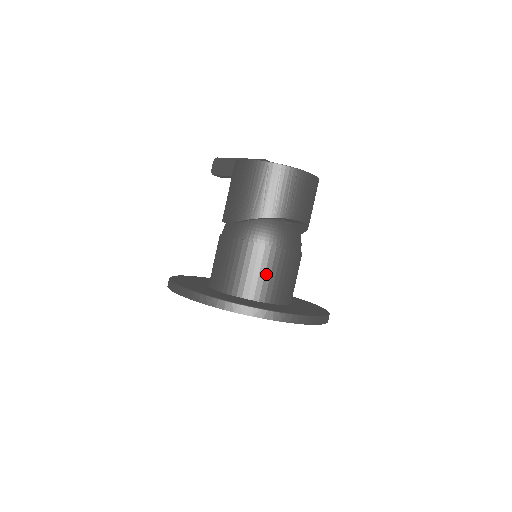
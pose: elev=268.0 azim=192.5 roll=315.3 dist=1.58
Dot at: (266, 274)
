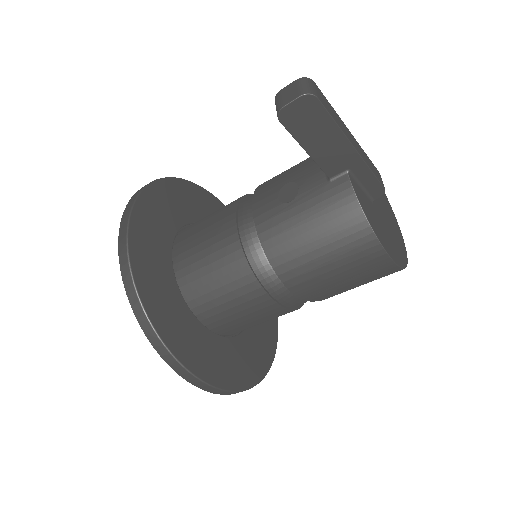
Dot at: occluded
